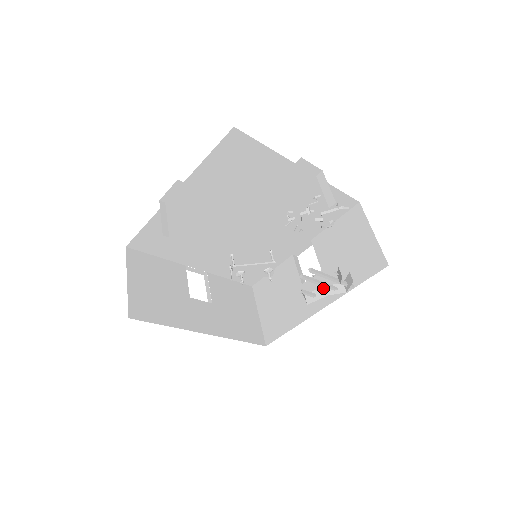
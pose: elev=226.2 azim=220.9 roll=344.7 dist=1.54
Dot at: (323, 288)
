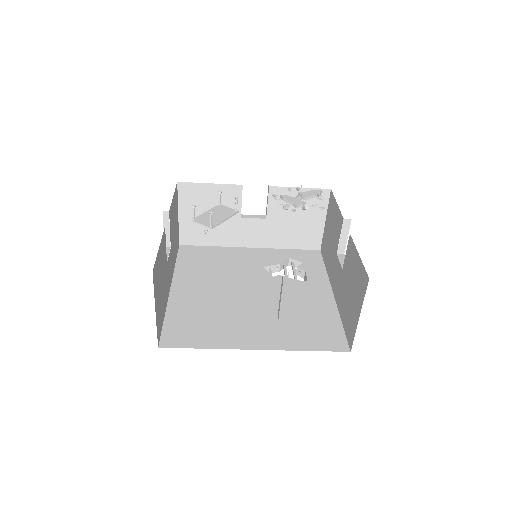
Dot at: (278, 266)
